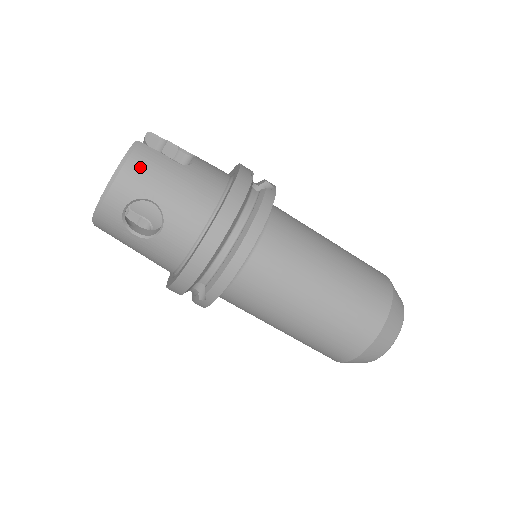
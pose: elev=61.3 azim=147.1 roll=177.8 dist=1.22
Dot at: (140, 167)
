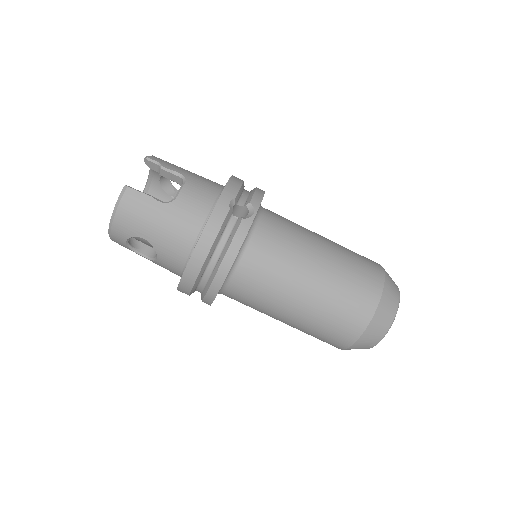
Dot at: (129, 212)
